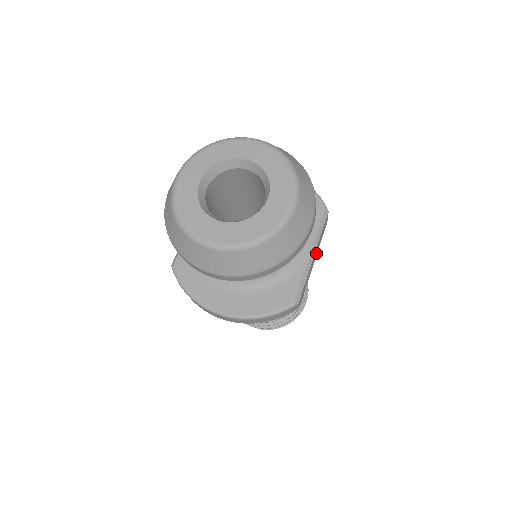
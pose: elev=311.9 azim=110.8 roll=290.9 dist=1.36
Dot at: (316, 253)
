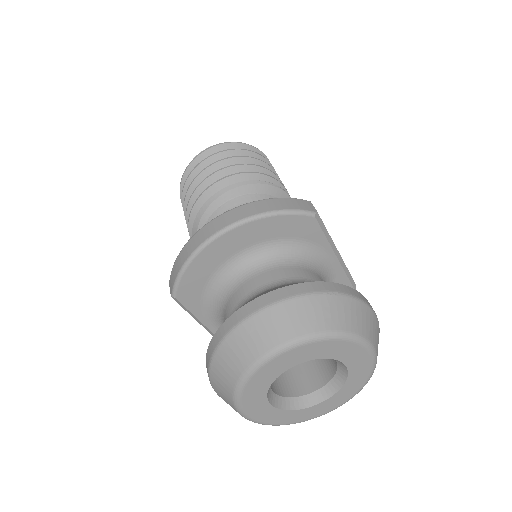
Dot at: occluded
